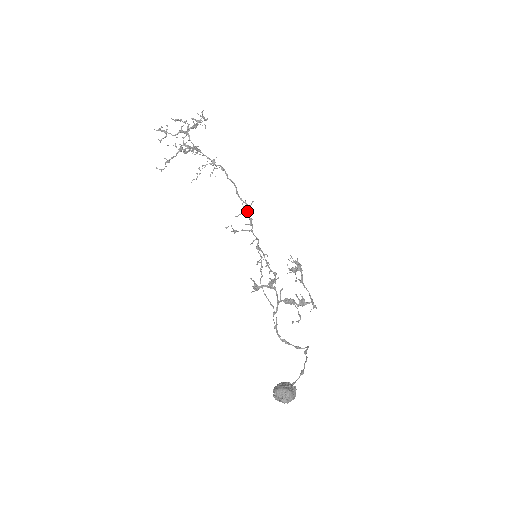
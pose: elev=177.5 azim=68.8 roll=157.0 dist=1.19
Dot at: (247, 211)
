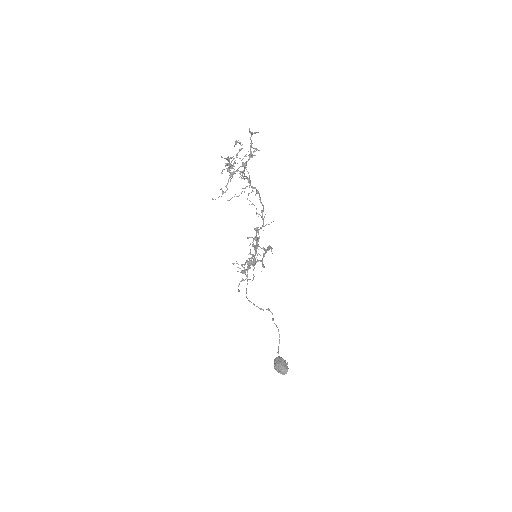
Dot at: (263, 226)
